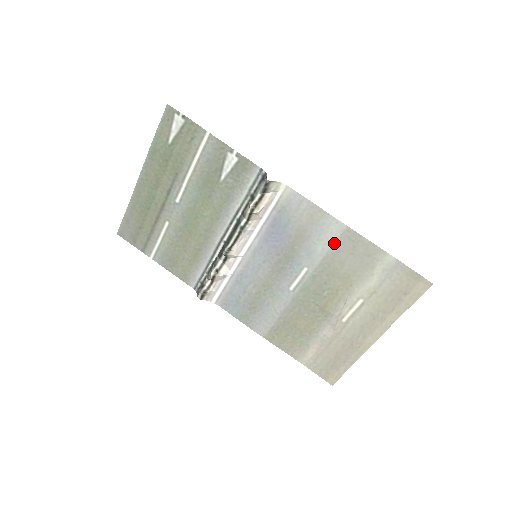
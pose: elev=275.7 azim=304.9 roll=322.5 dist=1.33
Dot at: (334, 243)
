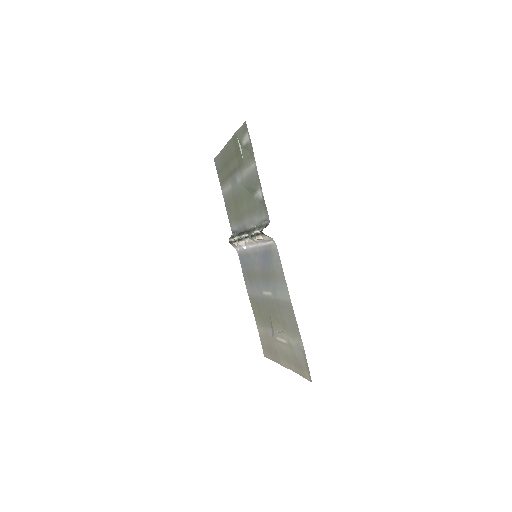
Dot at: (284, 300)
